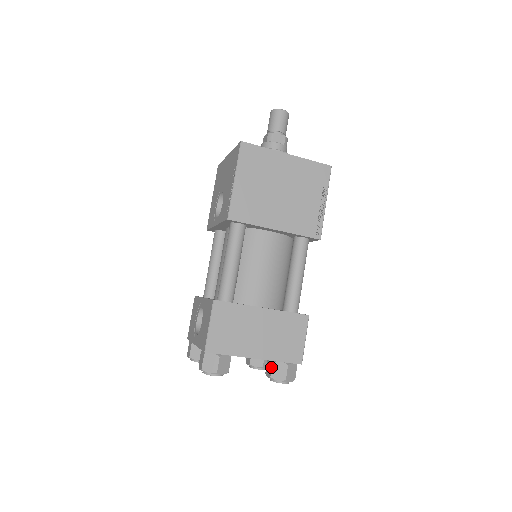
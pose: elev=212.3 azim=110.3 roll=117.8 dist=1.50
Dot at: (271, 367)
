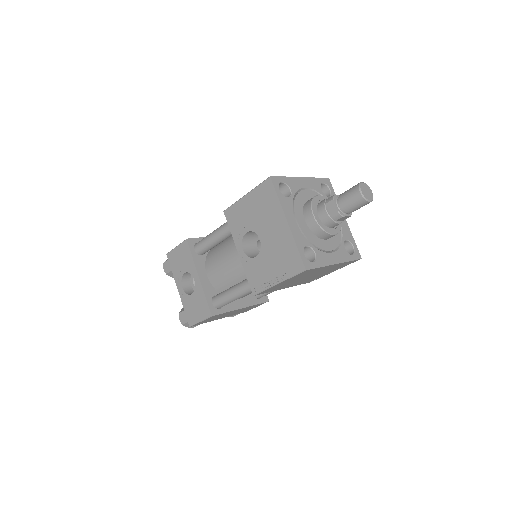
Dot at: occluded
